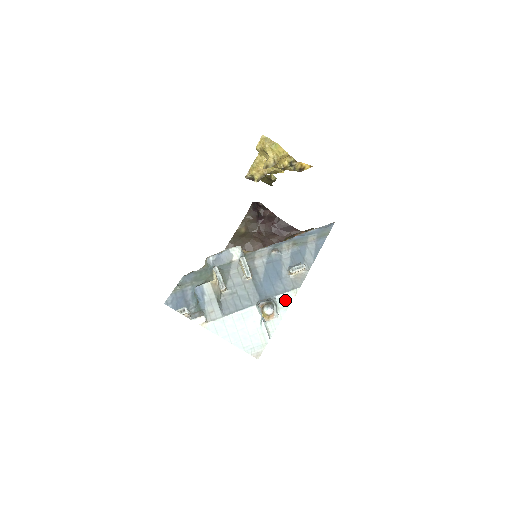
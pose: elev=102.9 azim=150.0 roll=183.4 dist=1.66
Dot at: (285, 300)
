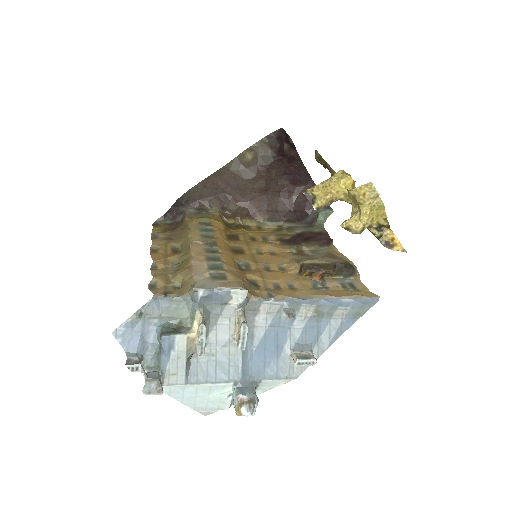
Dot at: (270, 384)
